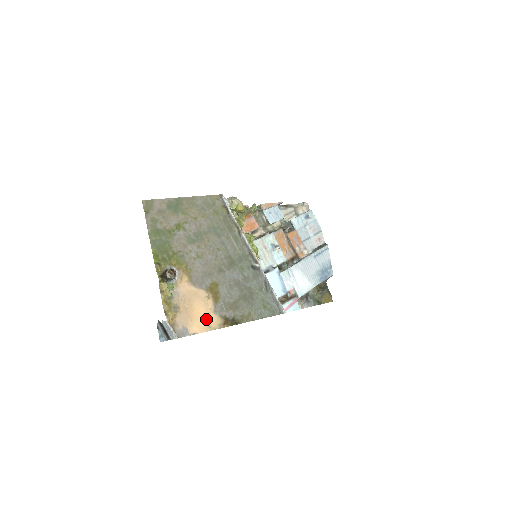
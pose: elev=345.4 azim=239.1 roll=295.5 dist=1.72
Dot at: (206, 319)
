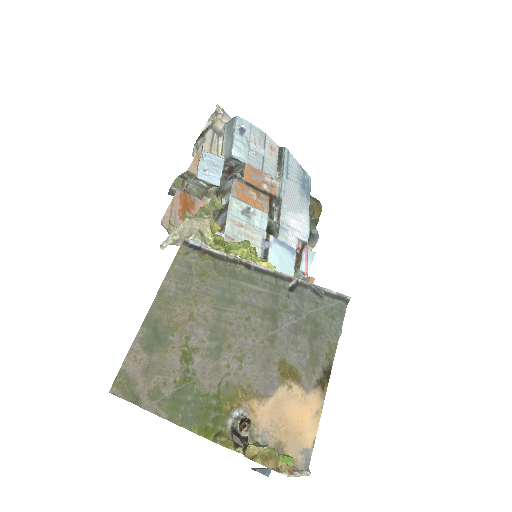
Dot at: (308, 411)
